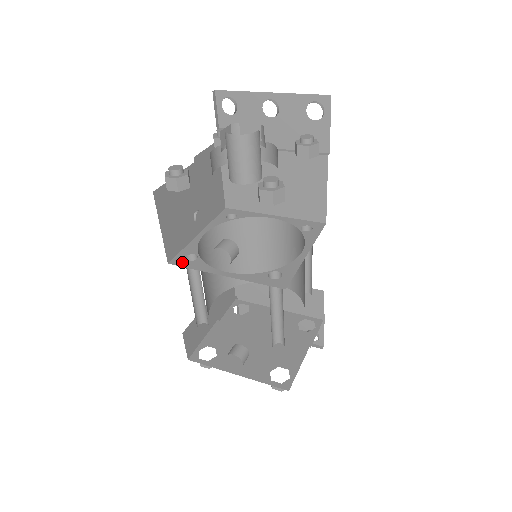
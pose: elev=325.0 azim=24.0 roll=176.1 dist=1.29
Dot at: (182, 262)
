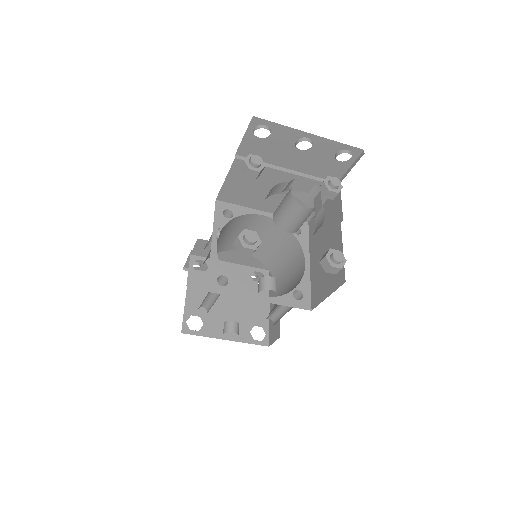
Dot at: (218, 288)
